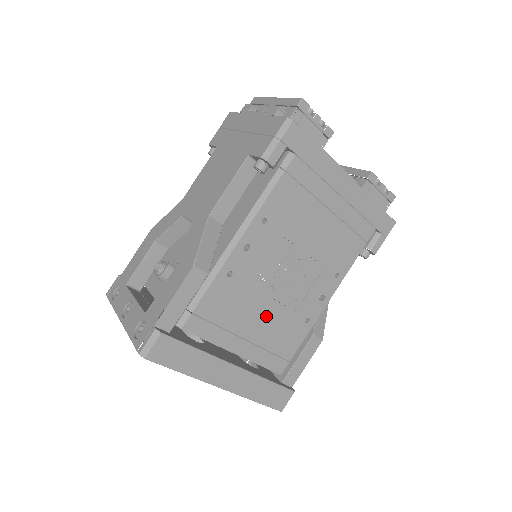
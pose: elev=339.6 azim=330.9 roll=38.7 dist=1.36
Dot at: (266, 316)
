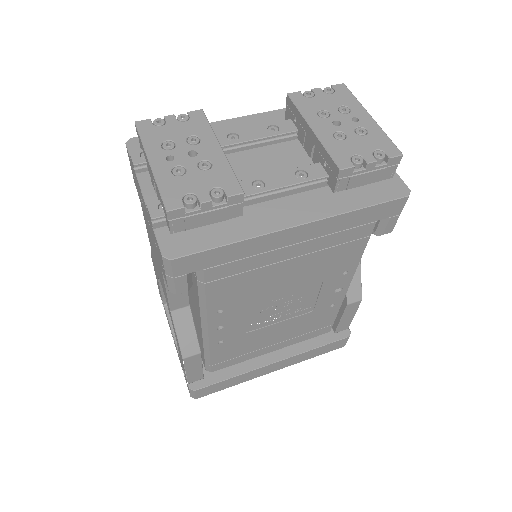
Dot at: (282, 329)
